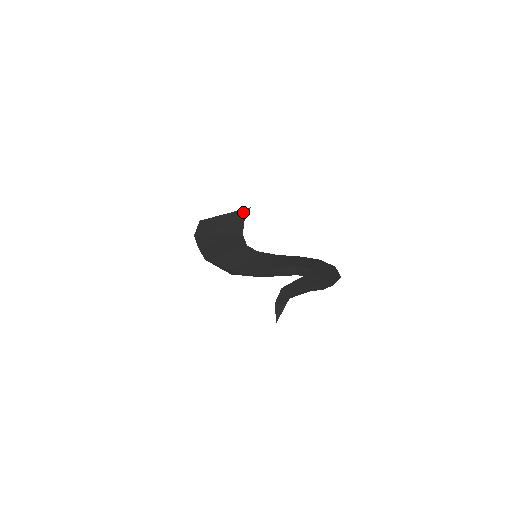
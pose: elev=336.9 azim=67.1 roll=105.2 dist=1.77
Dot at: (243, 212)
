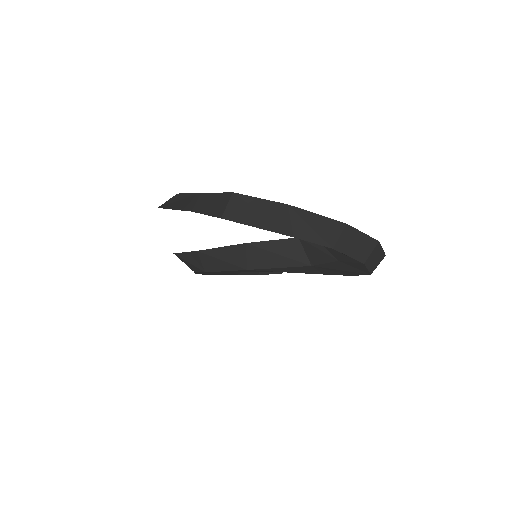
Dot at: occluded
